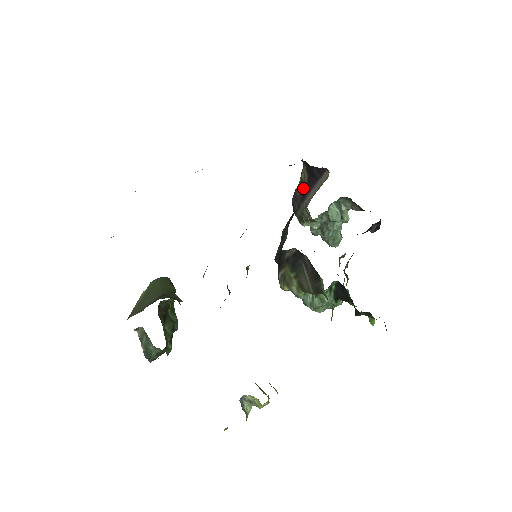
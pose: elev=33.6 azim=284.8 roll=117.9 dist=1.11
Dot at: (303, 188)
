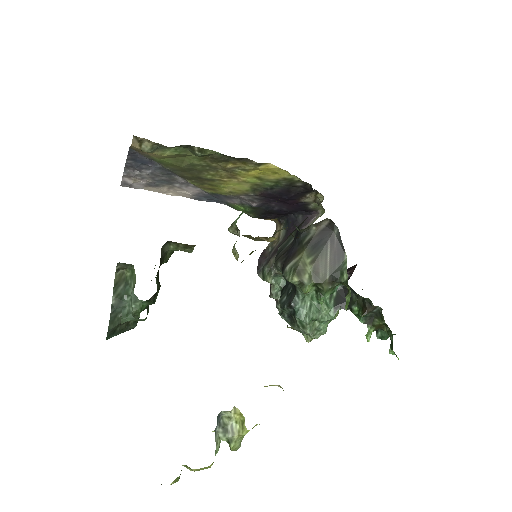
Dot at: (277, 244)
